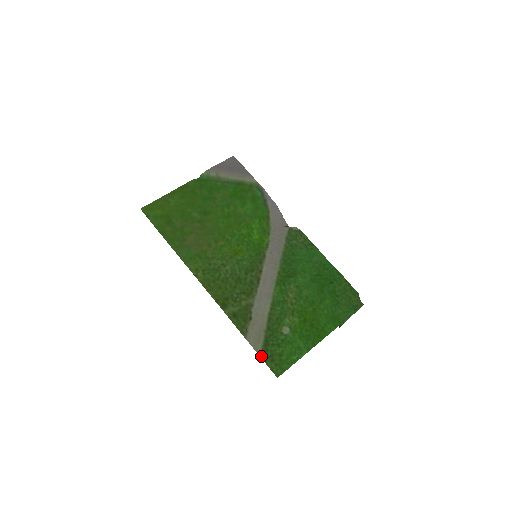
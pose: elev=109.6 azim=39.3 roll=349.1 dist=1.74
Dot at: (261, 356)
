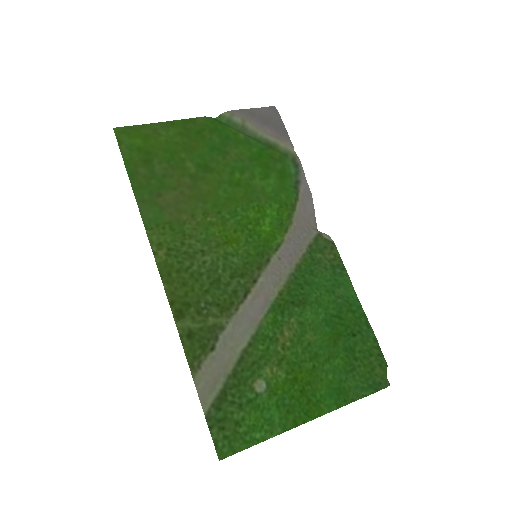
Dot at: (207, 415)
